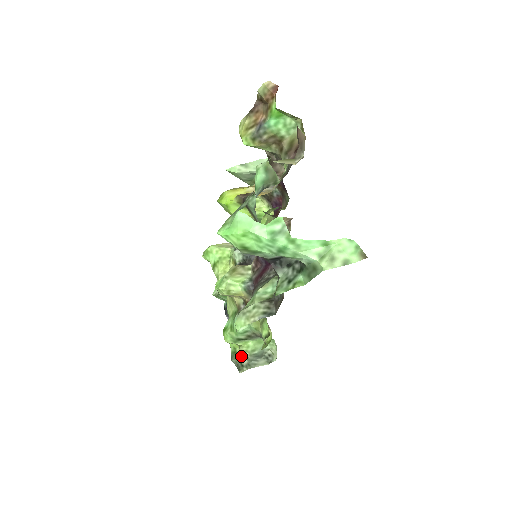
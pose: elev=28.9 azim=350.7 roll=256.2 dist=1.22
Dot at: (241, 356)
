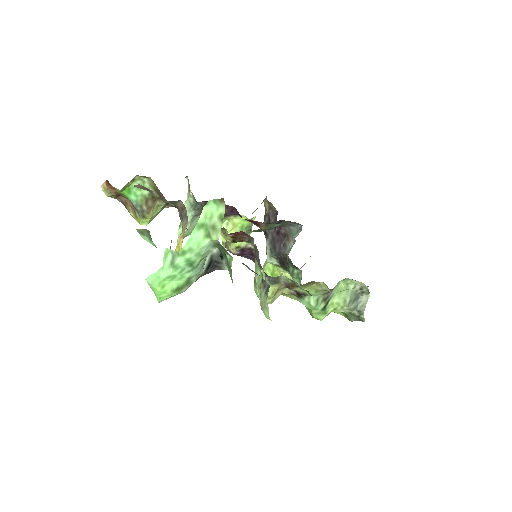
Dot at: (349, 312)
